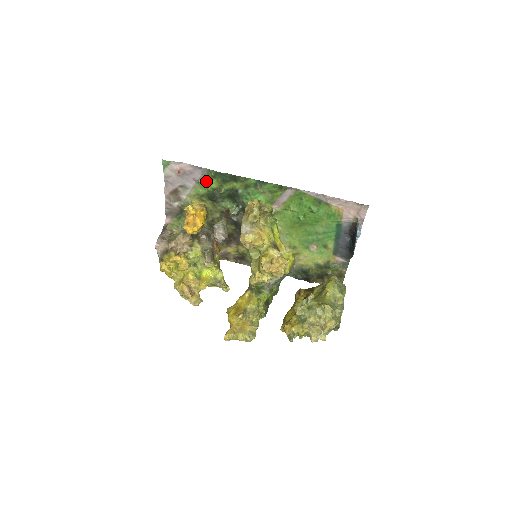
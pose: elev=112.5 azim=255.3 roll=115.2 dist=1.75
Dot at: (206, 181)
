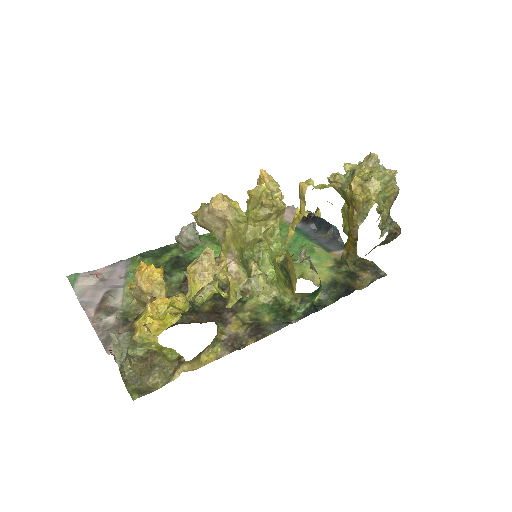
Dot at: occluded
